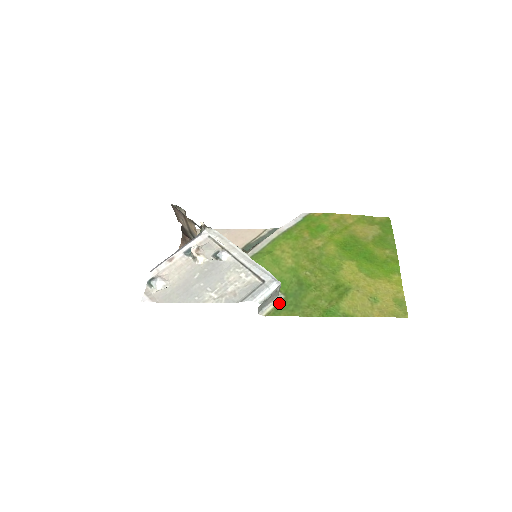
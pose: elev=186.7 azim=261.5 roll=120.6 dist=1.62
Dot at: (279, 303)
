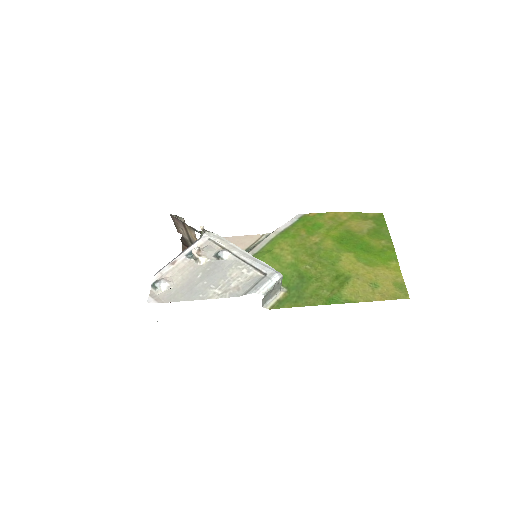
Dot at: (282, 296)
